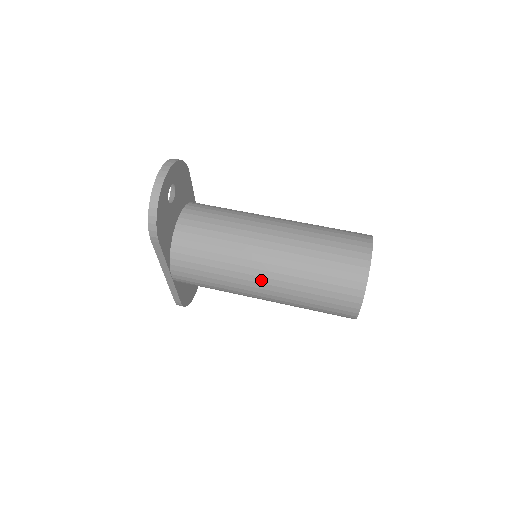
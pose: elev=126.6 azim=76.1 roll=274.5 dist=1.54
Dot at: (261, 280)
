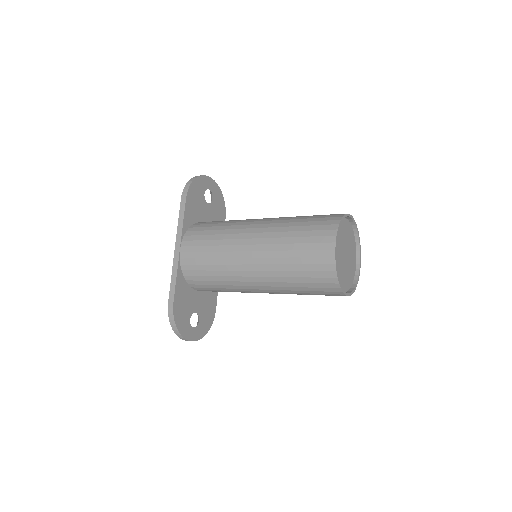
Dot at: (253, 231)
